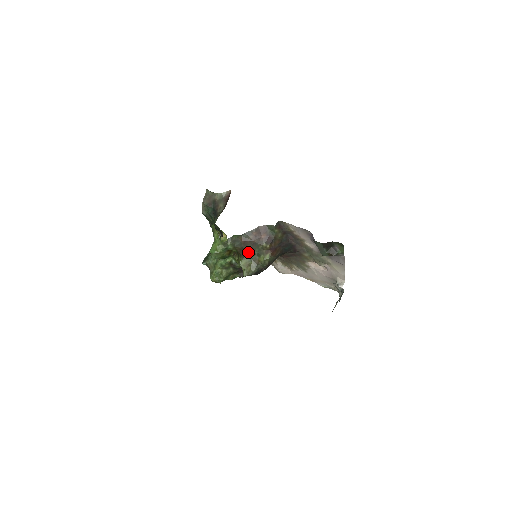
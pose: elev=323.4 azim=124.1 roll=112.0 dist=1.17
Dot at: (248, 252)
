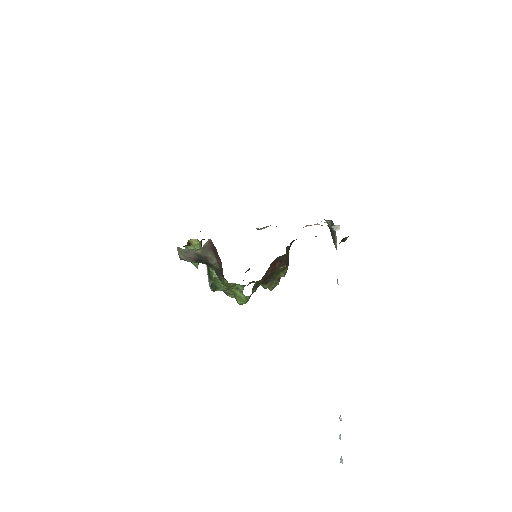
Dot at: (269, 280)
